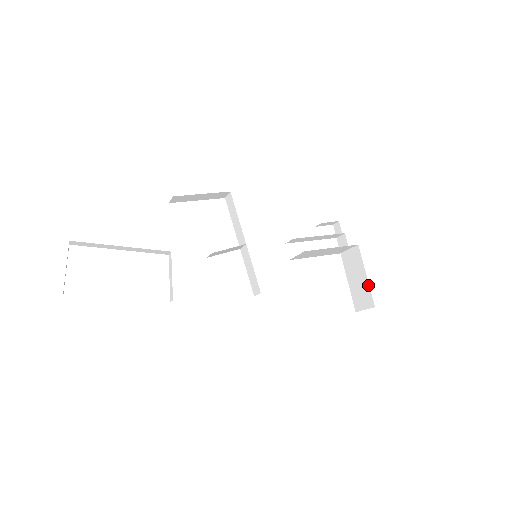
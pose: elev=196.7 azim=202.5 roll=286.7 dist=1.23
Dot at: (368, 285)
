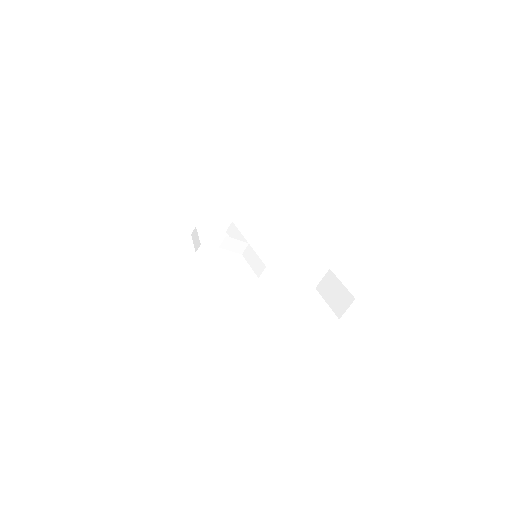
Dot at: (345, 288)
